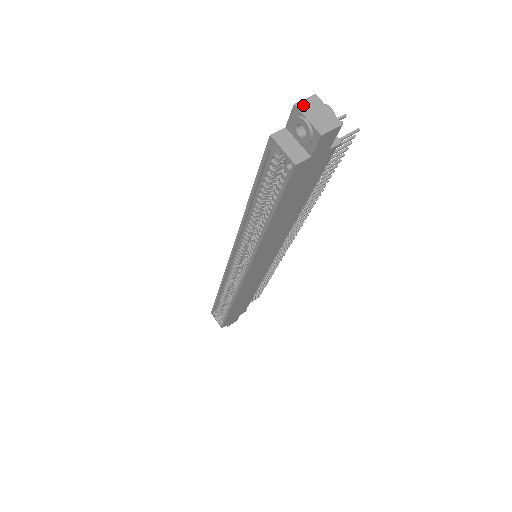
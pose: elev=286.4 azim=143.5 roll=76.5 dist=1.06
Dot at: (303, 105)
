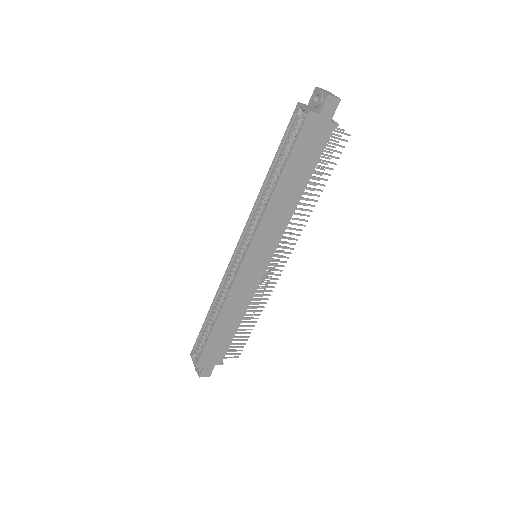
Dot at: (321, 88)
